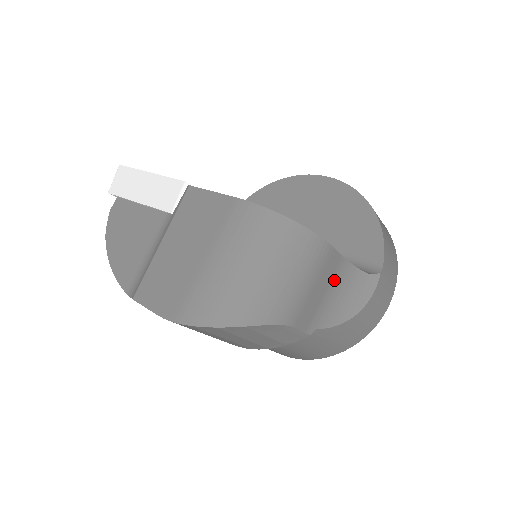
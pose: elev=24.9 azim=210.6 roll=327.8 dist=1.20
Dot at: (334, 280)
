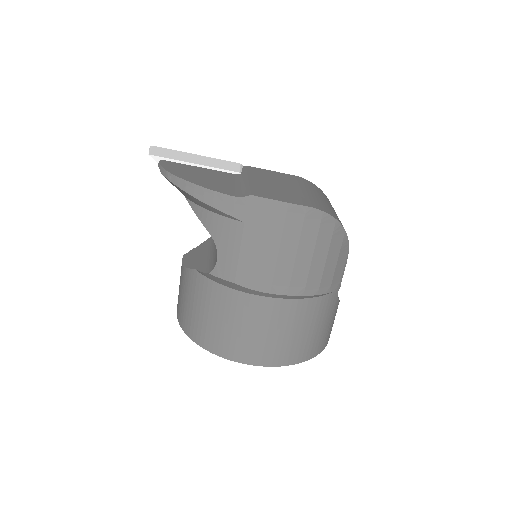
Dot at: occluded
